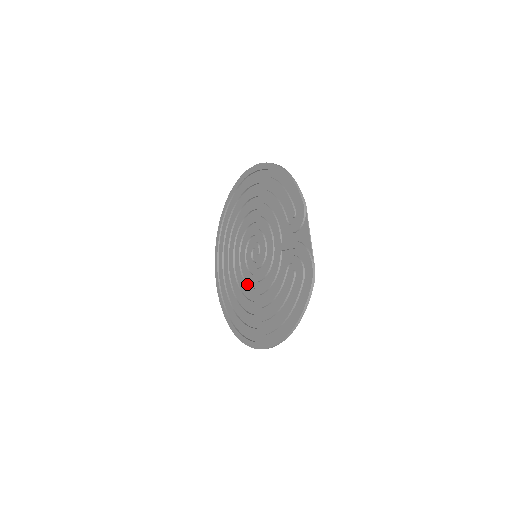
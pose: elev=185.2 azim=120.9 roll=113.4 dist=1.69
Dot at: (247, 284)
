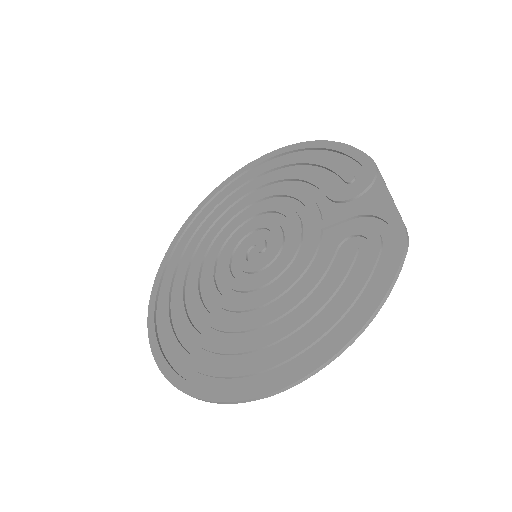
Dot at: (230, 299)
